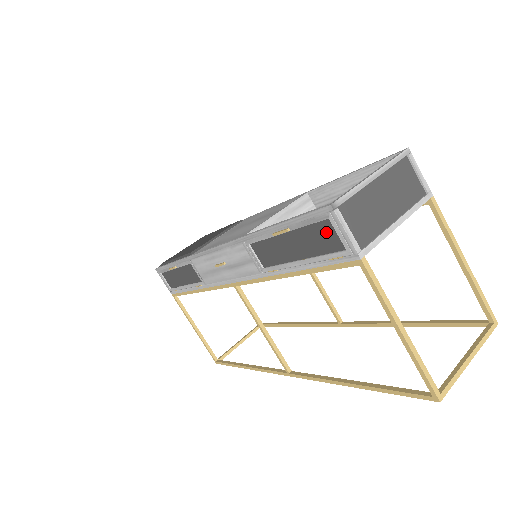
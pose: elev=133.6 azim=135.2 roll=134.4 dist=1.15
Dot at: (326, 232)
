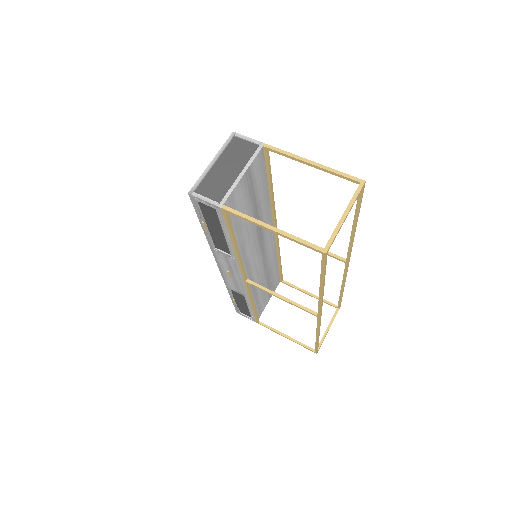
Dot at: (206, 208)
